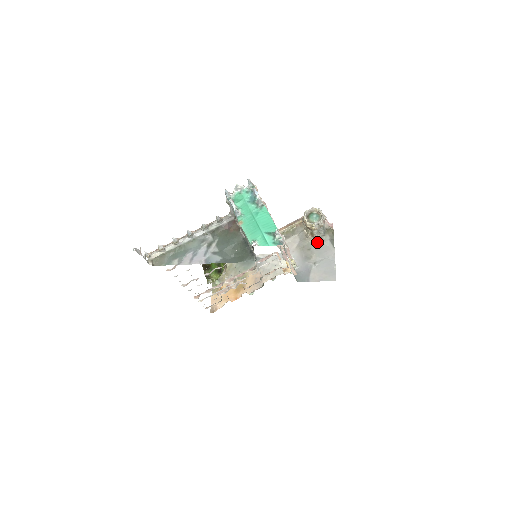
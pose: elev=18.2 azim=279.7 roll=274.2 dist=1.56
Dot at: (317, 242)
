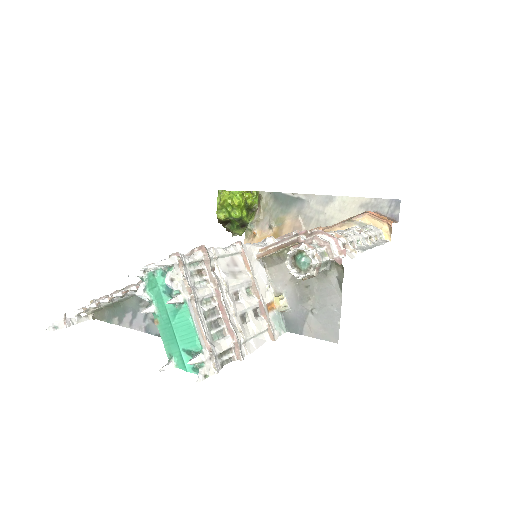
Dot at: (319, 278)
